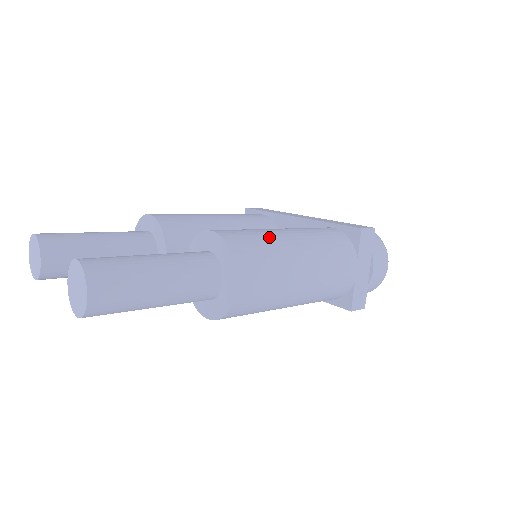
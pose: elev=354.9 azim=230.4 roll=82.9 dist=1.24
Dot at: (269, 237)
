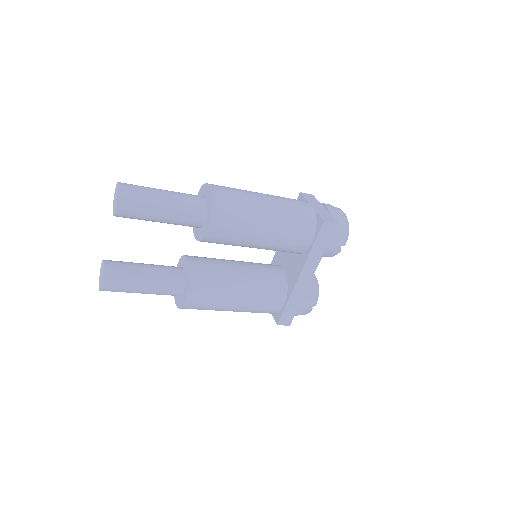
Dot at: occluded
